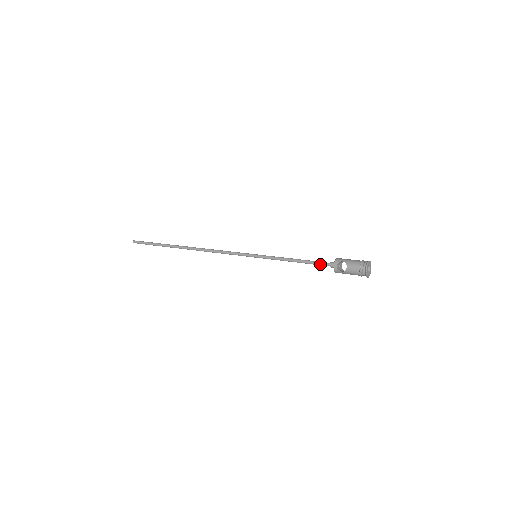
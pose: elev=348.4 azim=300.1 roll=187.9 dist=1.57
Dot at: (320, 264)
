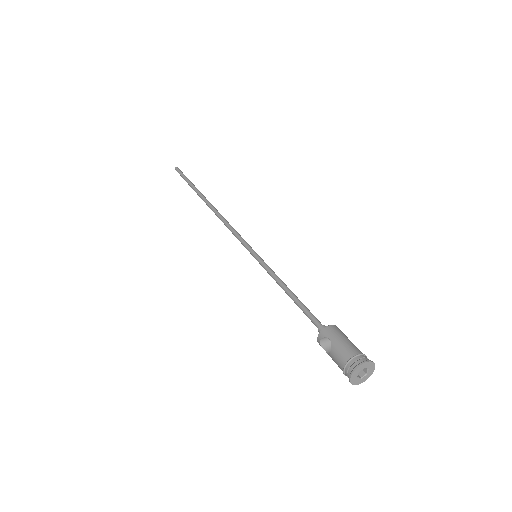
Dot at: occluded
